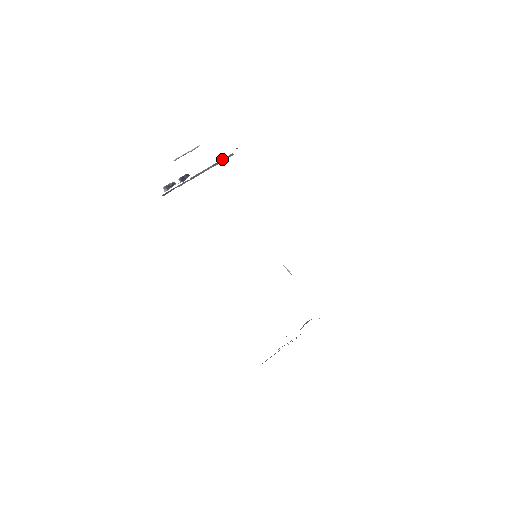
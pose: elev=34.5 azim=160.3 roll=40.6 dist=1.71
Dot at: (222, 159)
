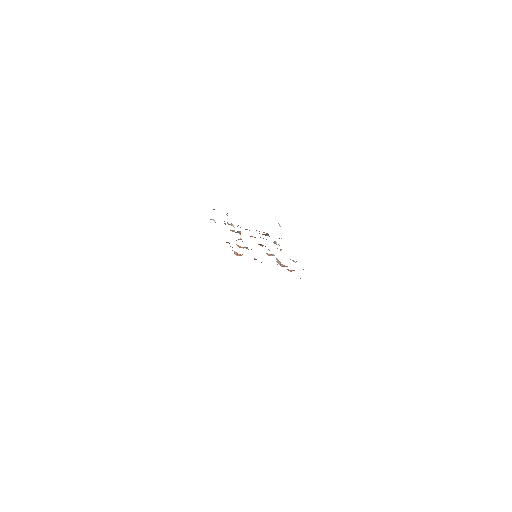
Dot at: occluded
